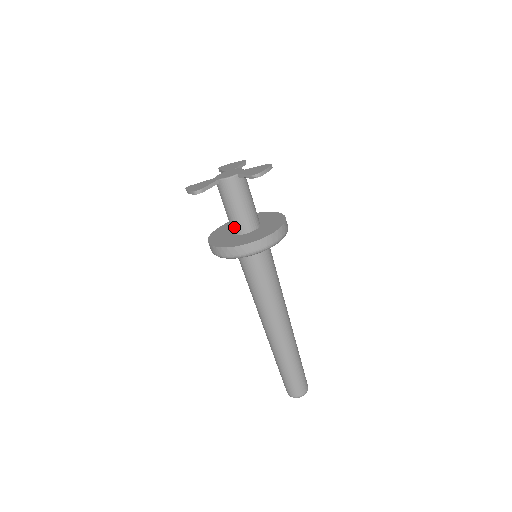
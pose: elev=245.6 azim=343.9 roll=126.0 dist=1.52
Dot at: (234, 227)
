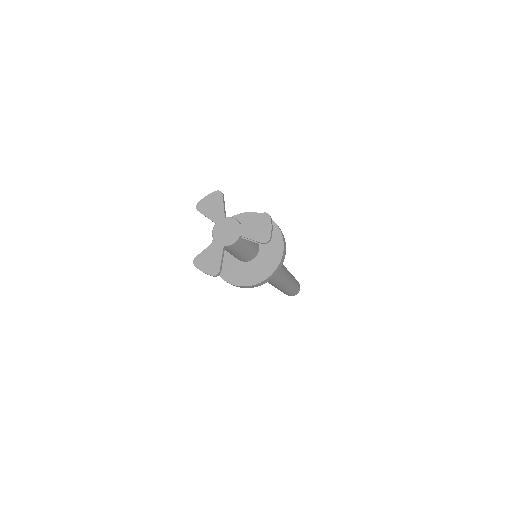
Dot at: (241, 260)
